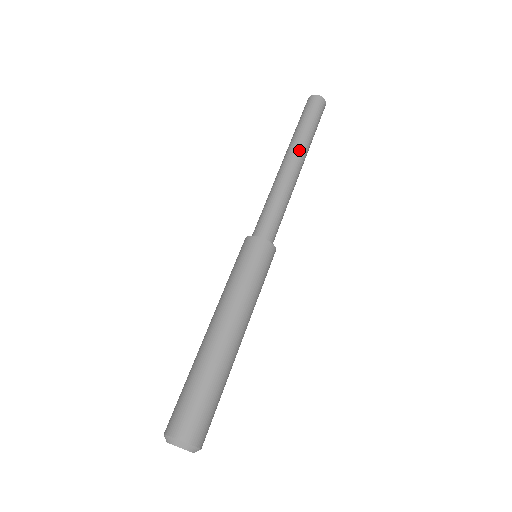
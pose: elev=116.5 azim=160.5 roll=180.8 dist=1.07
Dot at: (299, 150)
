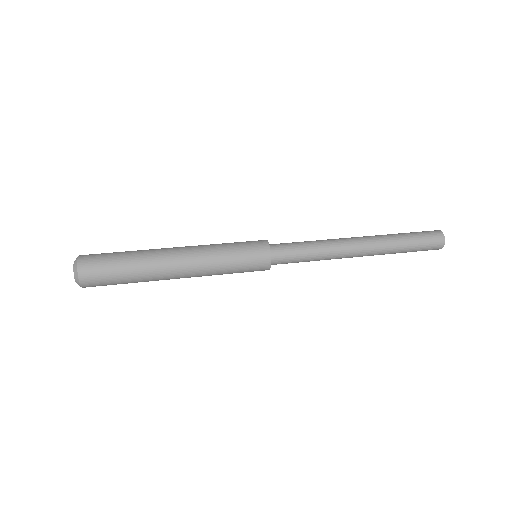
Dot at: (374, 241)
